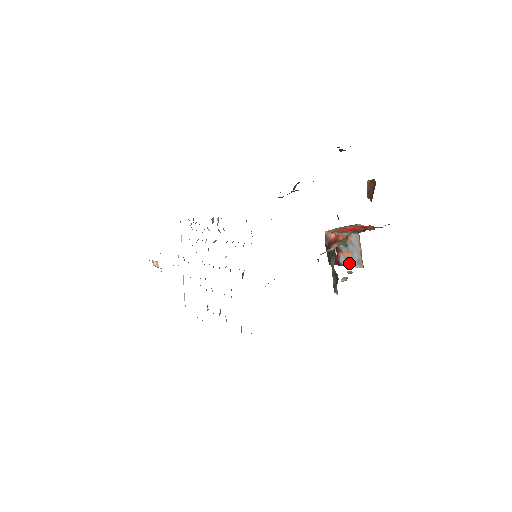
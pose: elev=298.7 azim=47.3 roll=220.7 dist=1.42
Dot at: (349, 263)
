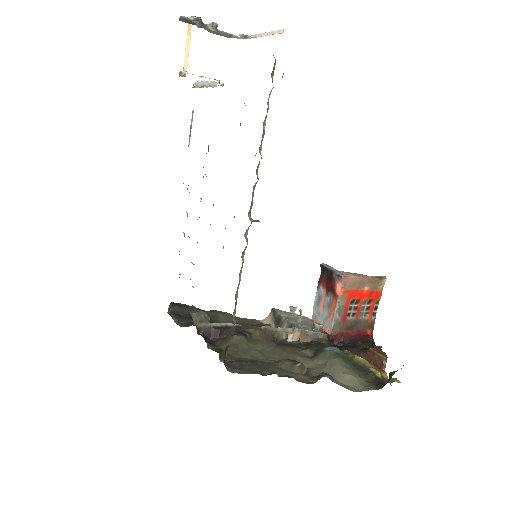
Dot at: (317, 300)
